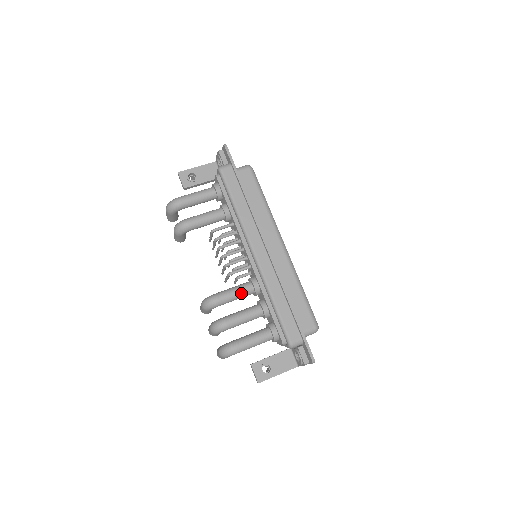
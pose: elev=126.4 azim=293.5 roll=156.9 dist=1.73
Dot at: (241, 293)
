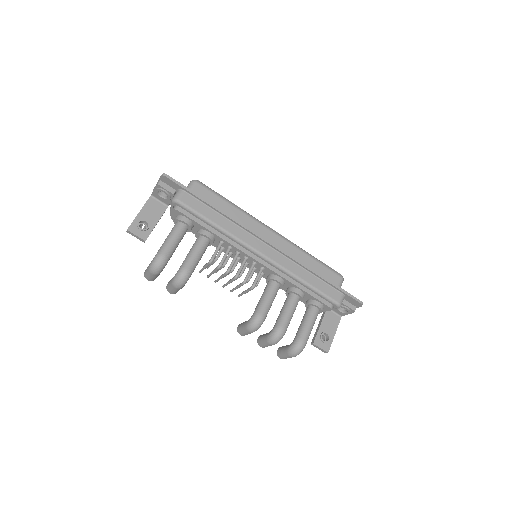
Dot at: (273, 295)
